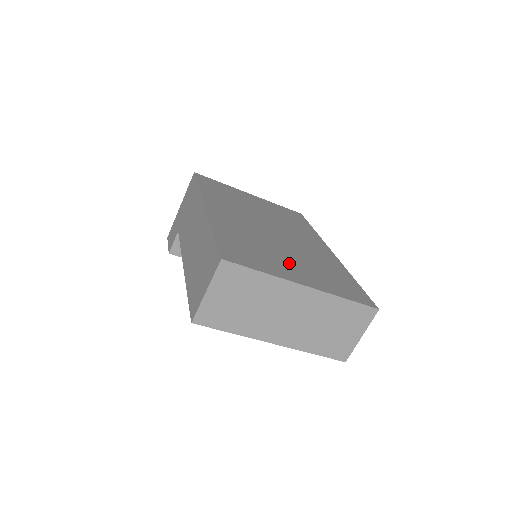
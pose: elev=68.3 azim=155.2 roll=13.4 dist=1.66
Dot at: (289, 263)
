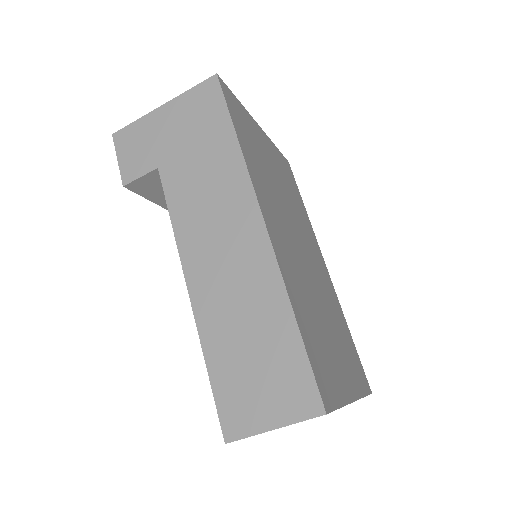
Dot at: (335, 347)
